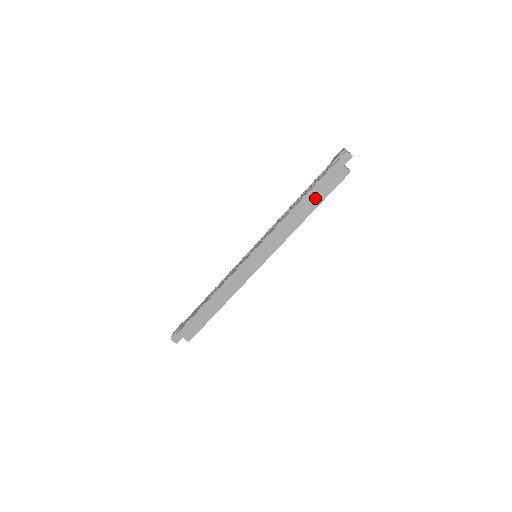
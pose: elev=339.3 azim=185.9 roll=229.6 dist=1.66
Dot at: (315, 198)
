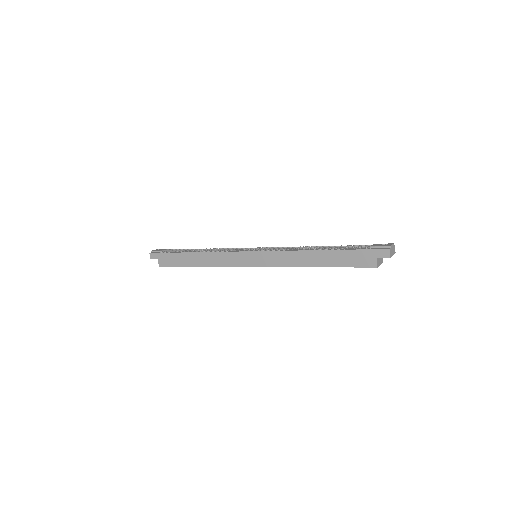
Dot at: (333, 259)
